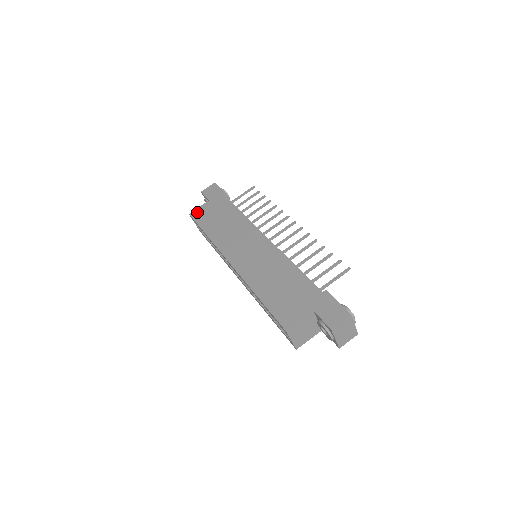
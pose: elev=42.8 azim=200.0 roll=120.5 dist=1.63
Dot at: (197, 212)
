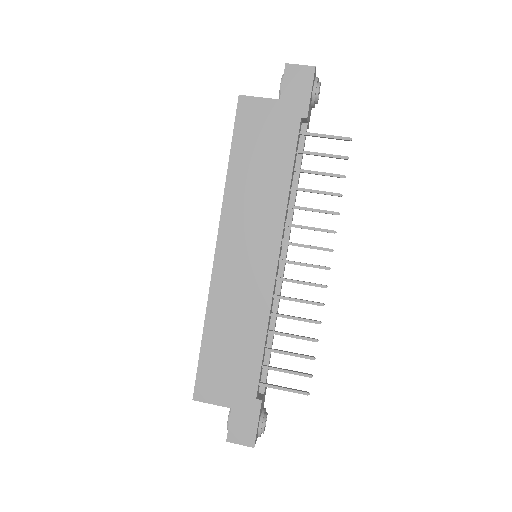
Dot at: (249, 106)
